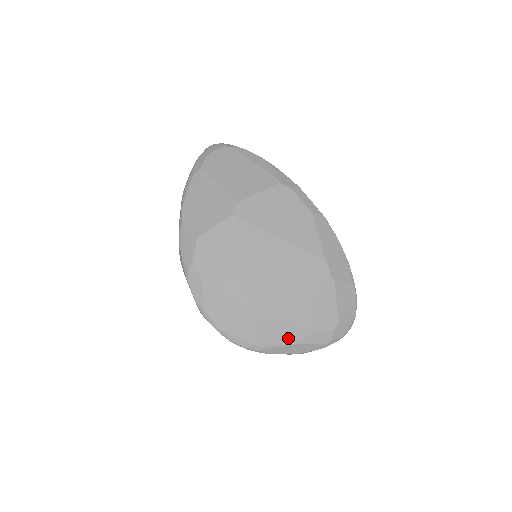
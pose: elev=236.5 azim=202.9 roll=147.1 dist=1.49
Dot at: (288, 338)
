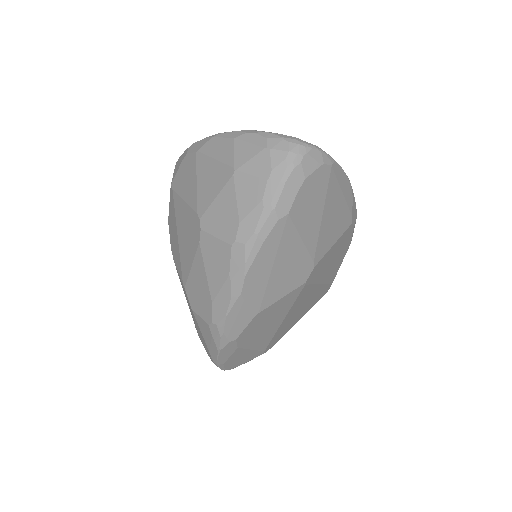
Dot at: occluded
